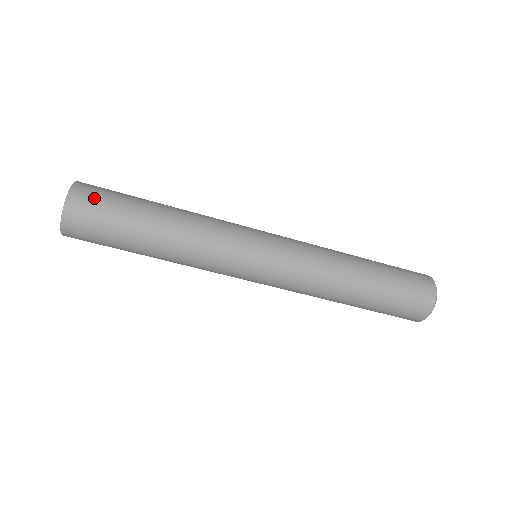
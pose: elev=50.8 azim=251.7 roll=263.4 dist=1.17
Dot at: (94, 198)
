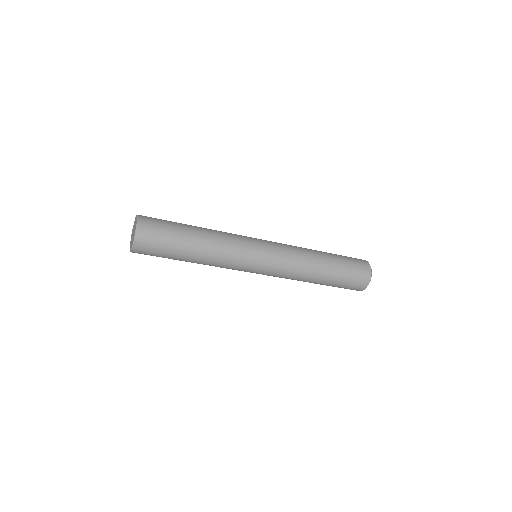
Dot at: (149, 250)
